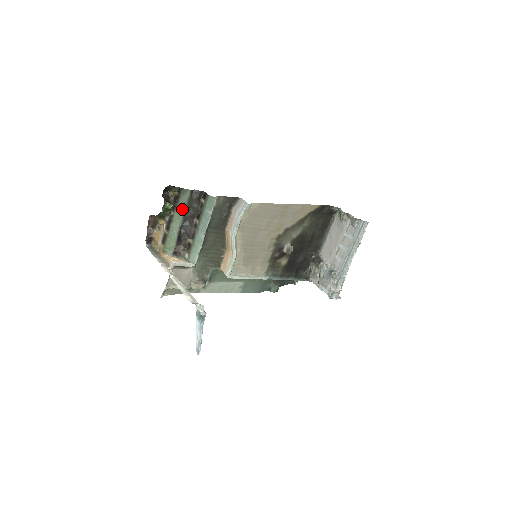
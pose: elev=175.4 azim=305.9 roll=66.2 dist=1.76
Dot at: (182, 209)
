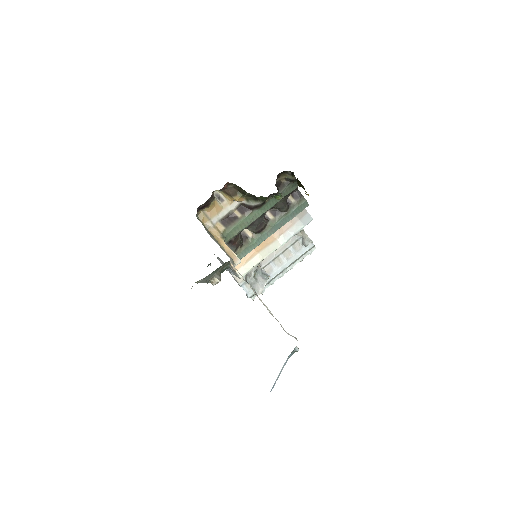
Dot at: (277, 201)
